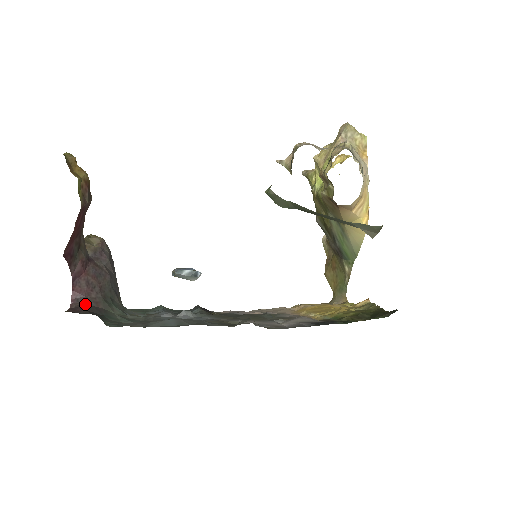
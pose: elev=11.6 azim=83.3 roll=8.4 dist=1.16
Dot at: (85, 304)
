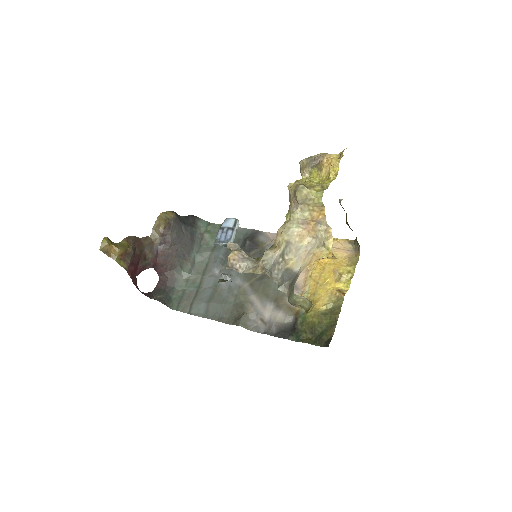
Dot at: (165, 277)
